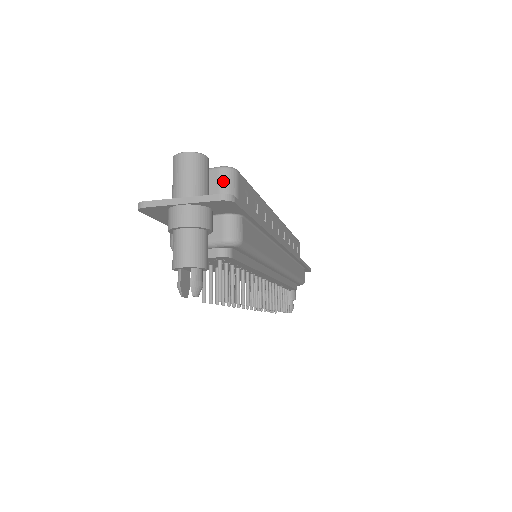
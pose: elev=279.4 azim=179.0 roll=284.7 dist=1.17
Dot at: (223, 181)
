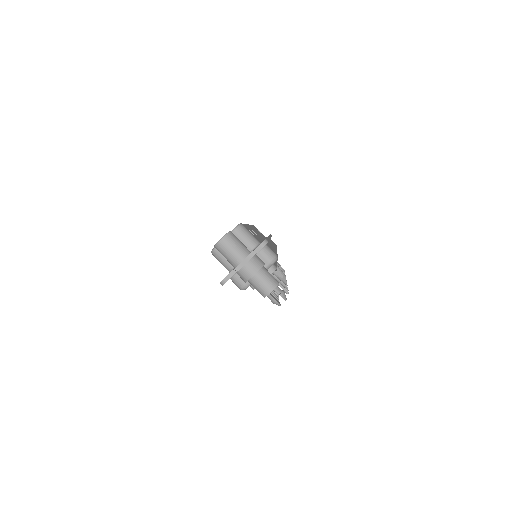
Dot at: (242, 235)
